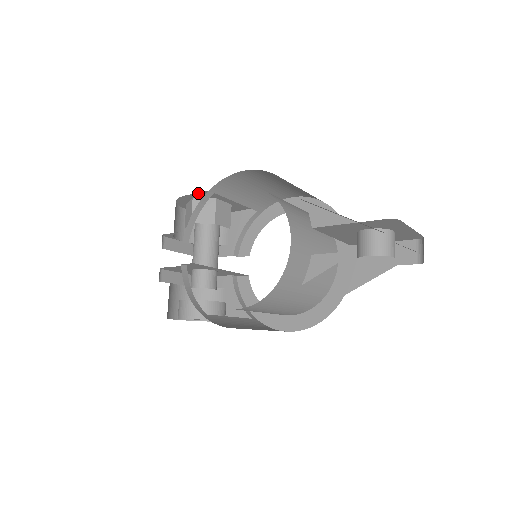
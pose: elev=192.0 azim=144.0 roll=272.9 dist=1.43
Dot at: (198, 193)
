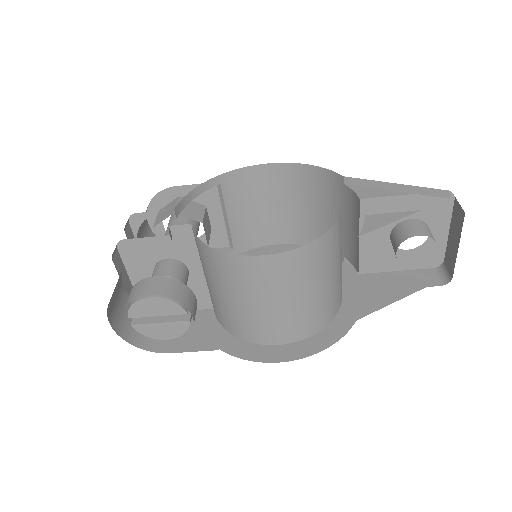
Dot at: (195, 186)
